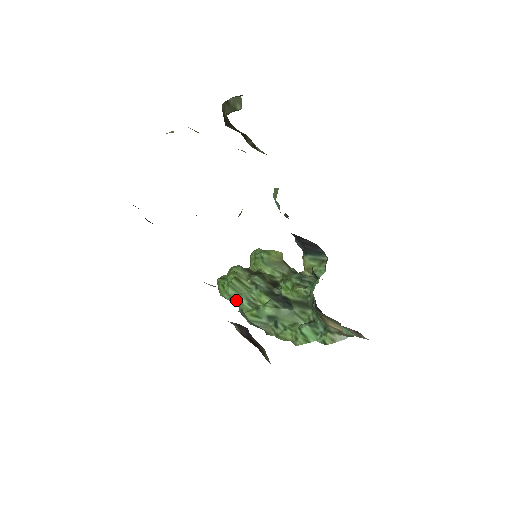
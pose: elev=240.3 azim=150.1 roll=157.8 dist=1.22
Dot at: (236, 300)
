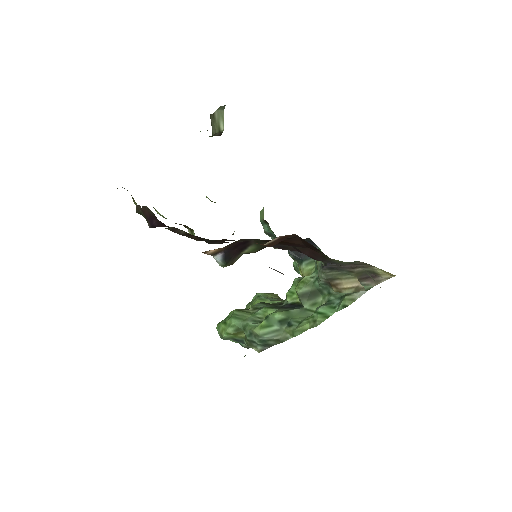
Dot at: (241, 328)
